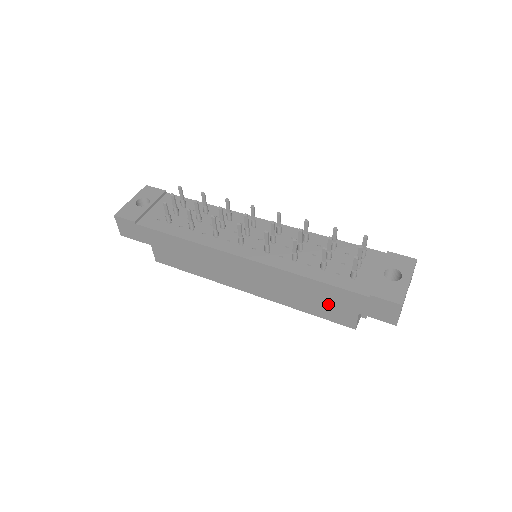
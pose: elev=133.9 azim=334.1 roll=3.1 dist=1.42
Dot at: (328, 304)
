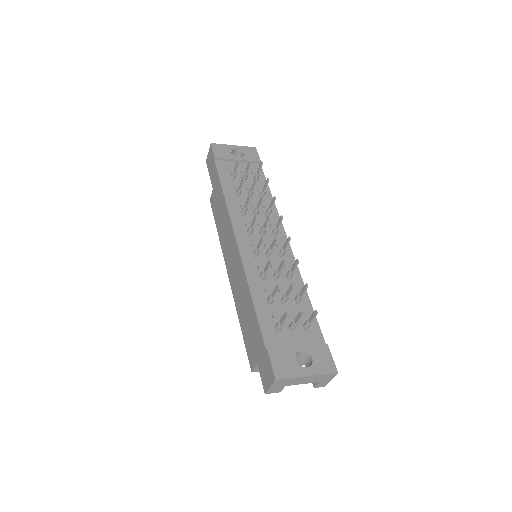
Dot at: occluded
